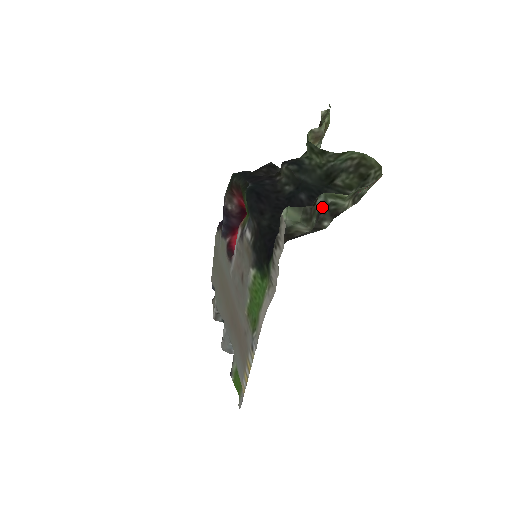
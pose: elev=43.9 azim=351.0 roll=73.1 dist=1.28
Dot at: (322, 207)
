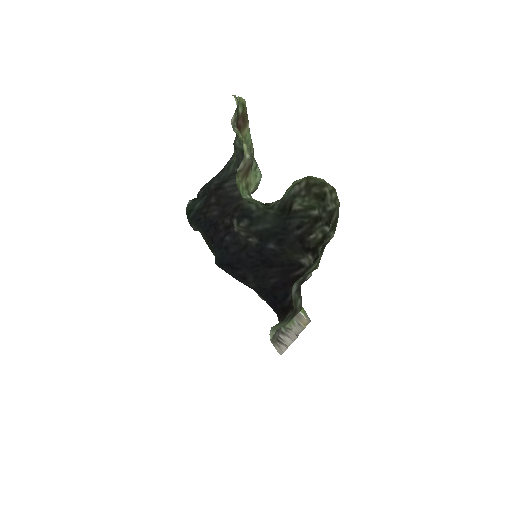
Dot at: (299, 286)
